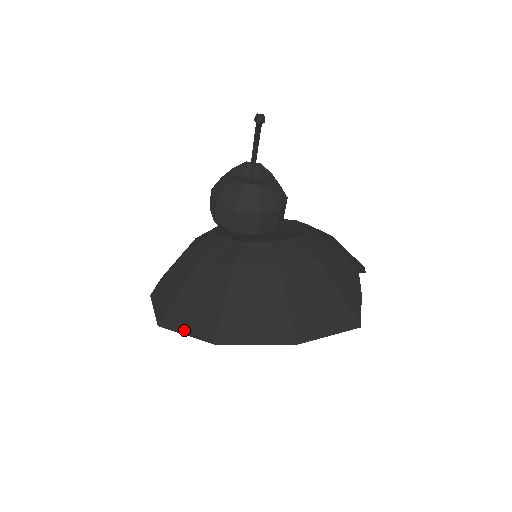
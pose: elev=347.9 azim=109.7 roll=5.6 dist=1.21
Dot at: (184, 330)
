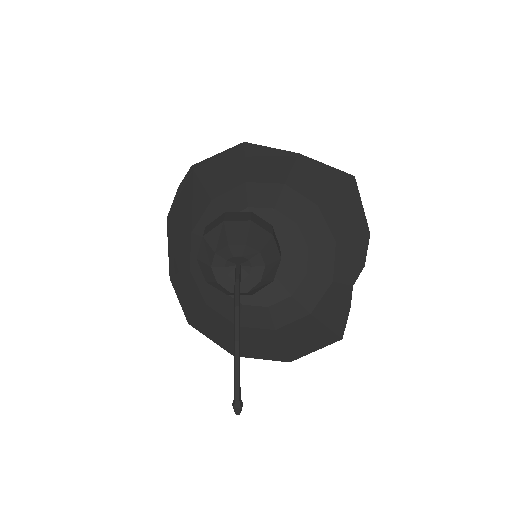
Dot at: (209, 338)
